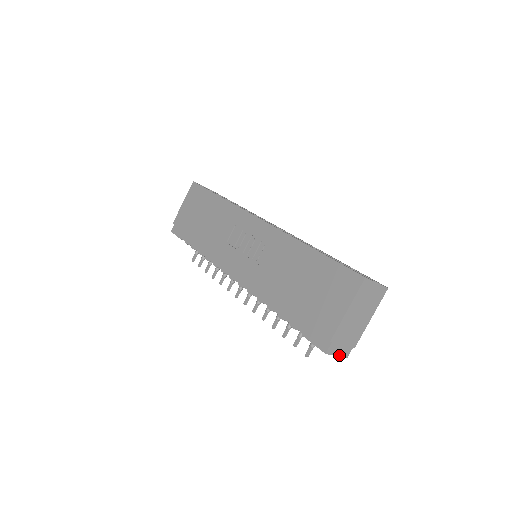
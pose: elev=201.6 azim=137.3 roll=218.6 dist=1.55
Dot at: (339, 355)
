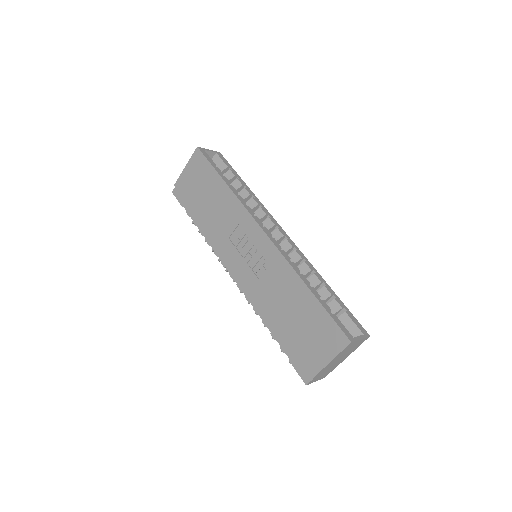
Dot at: (317, 380)
